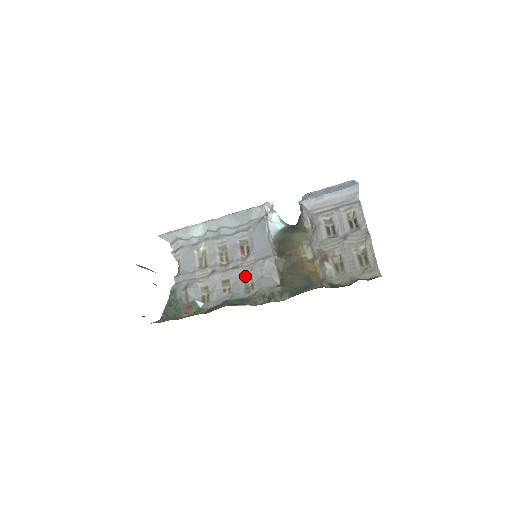
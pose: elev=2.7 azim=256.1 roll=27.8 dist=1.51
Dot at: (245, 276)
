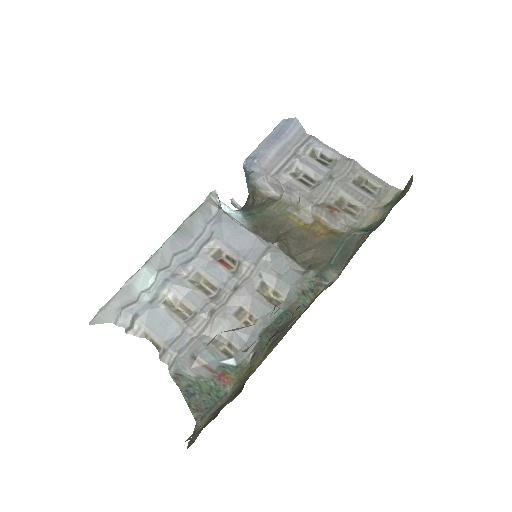
Dot at: (257, 289)
